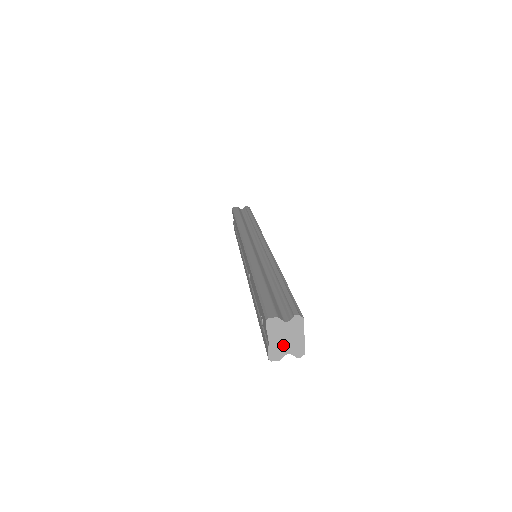
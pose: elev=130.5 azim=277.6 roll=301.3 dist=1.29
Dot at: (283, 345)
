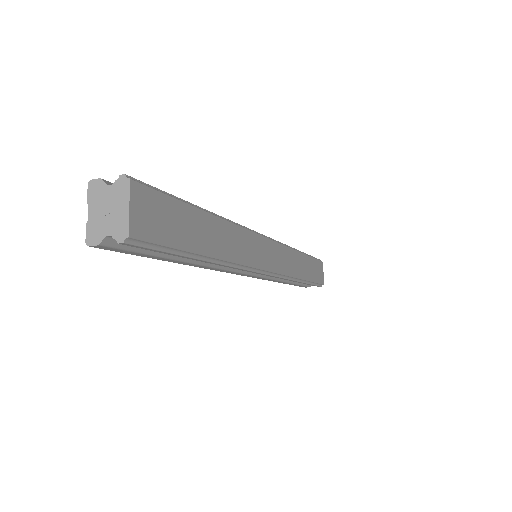
Dot at: (104, 221)
